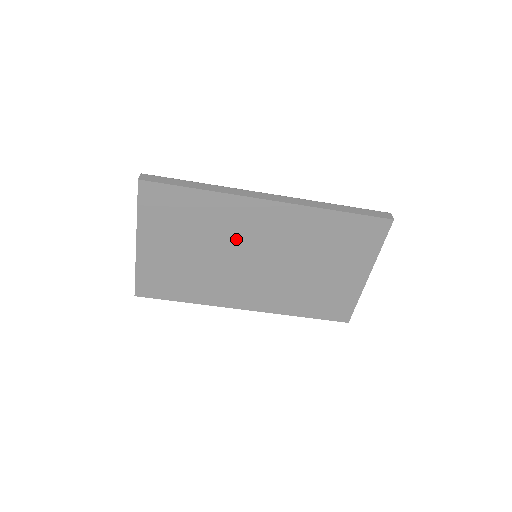
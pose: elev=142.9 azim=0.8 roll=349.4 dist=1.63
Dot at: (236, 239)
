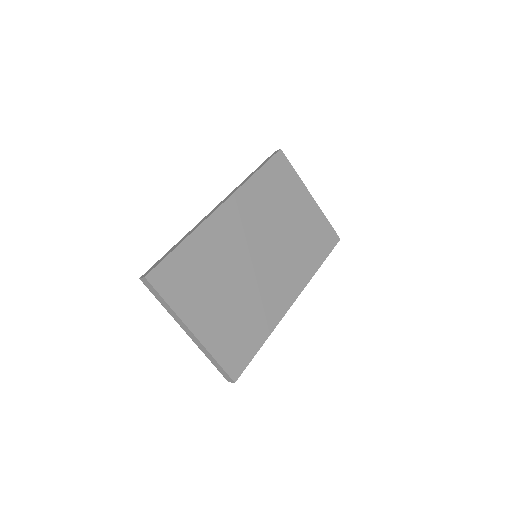
Dot at: (236, 253)
